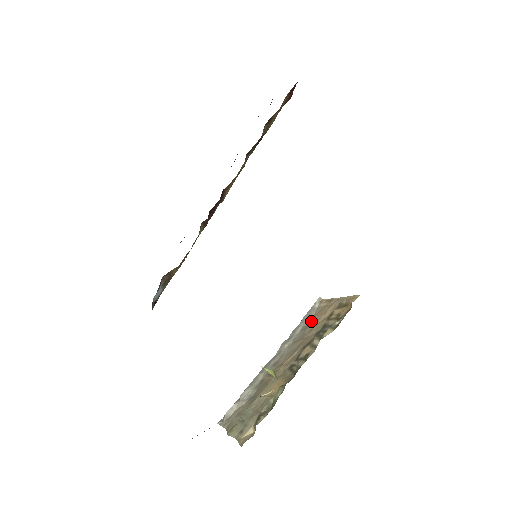
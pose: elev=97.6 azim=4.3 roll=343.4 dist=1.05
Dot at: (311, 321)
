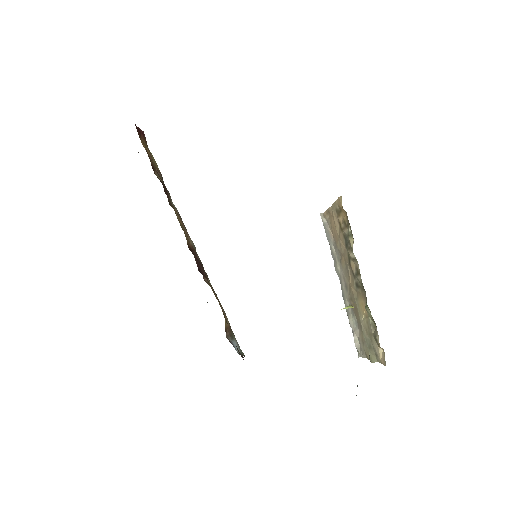
Dot at: (334, 237)
